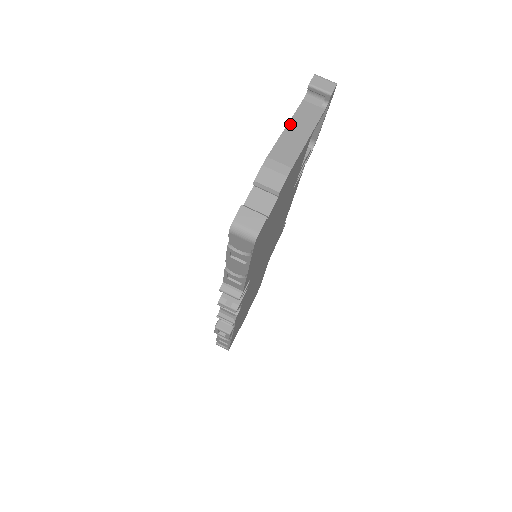
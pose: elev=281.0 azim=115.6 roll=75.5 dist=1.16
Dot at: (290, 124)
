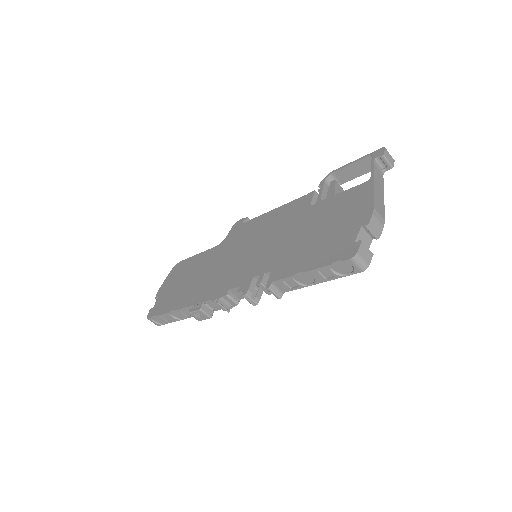
Dot at: (375, 182)
